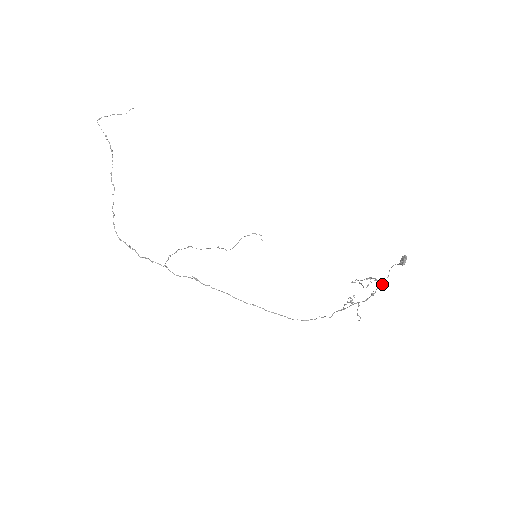
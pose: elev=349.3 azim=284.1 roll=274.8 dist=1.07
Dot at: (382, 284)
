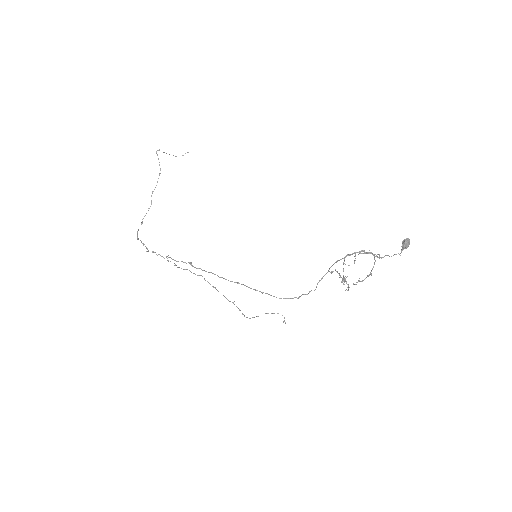
Dot at: (377, 256)
